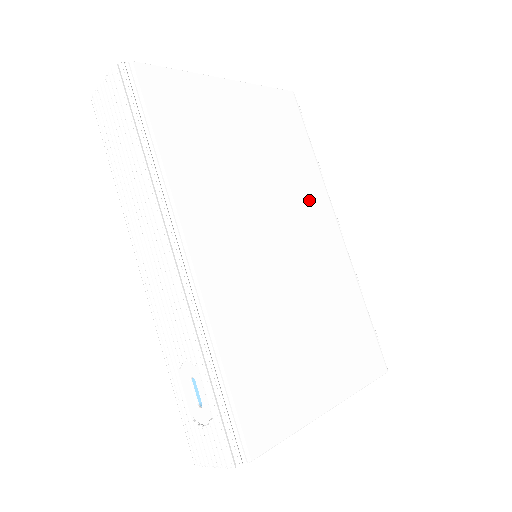
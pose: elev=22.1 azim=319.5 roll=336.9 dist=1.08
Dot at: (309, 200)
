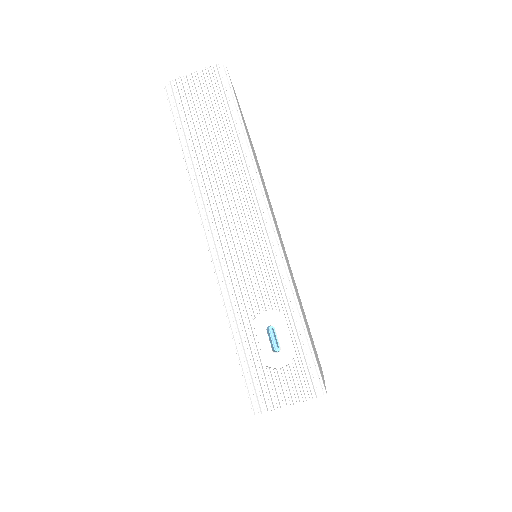
Dot at: occluded
